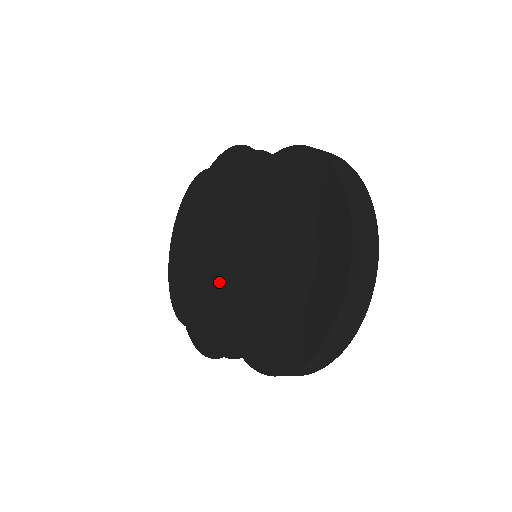
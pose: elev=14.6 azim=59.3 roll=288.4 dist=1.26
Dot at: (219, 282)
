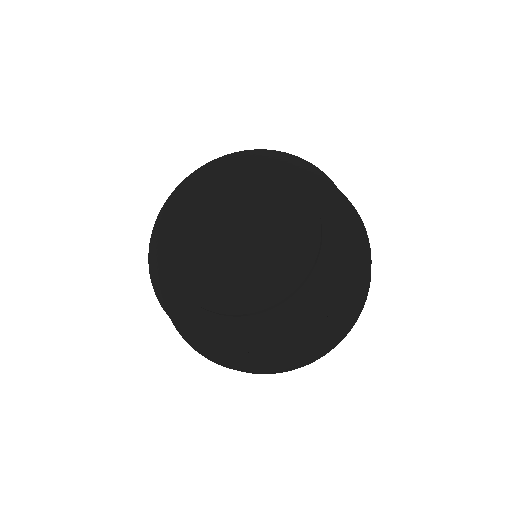
Dot at: (281, 290)
